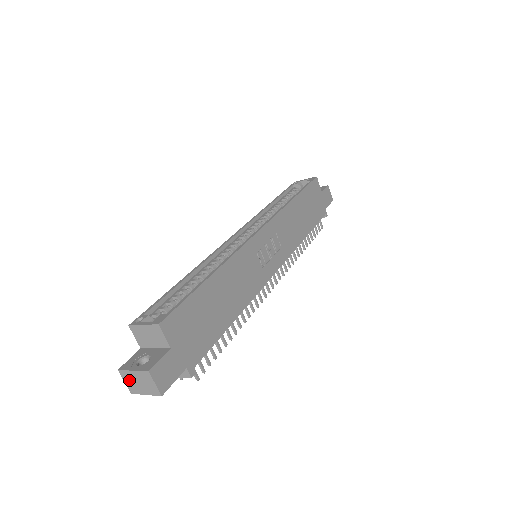
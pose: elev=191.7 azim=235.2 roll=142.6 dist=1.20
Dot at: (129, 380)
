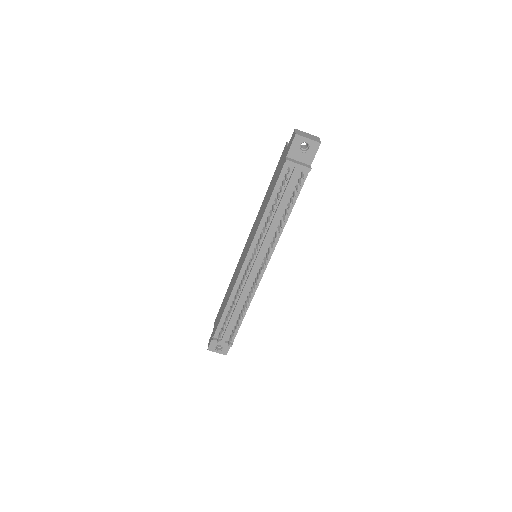
Dot at: (300, 132)
